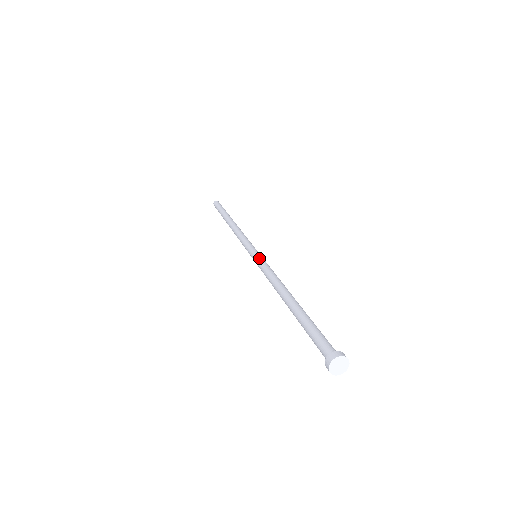
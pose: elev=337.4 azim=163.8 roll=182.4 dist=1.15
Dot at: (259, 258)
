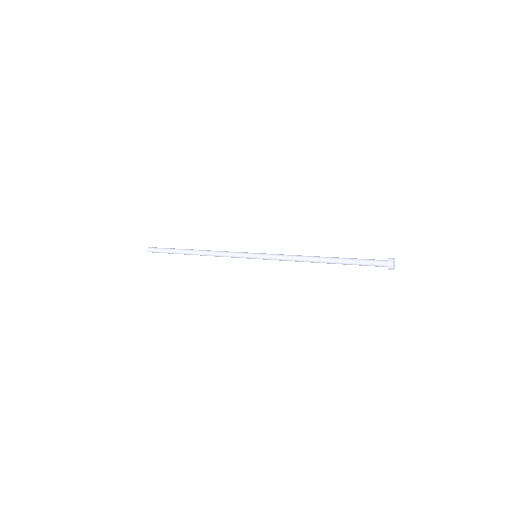
Dot at: occluded
